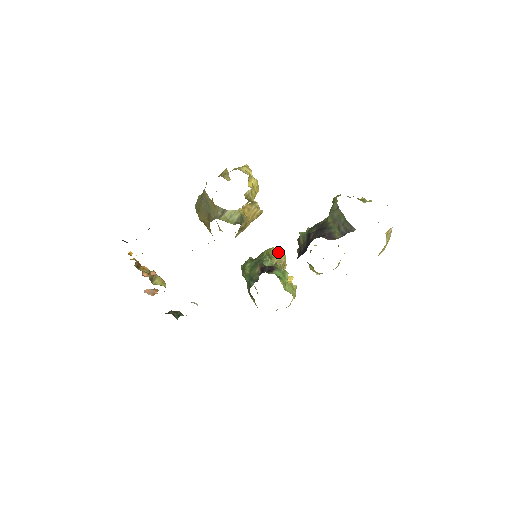
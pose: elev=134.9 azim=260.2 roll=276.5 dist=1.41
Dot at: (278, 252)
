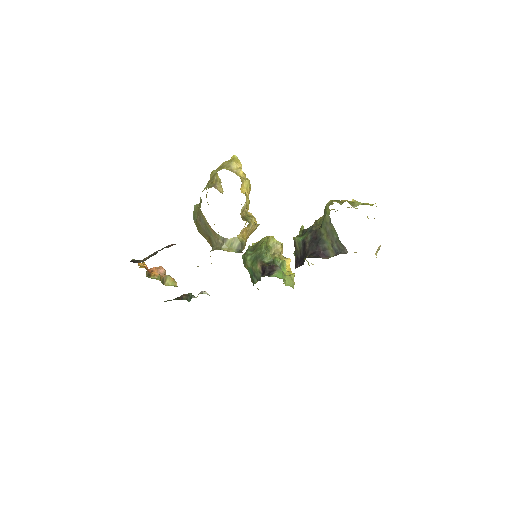
Dot at: (275, 241)
